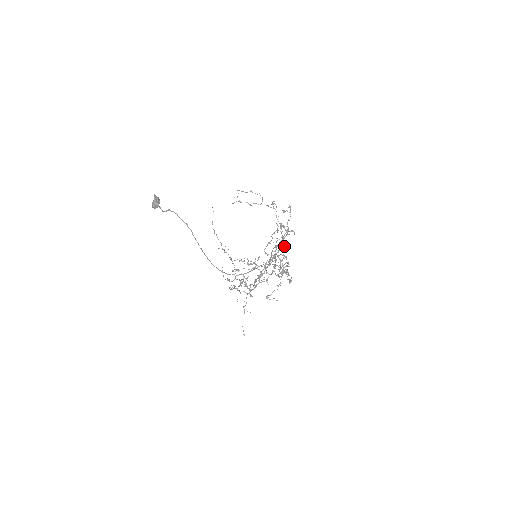
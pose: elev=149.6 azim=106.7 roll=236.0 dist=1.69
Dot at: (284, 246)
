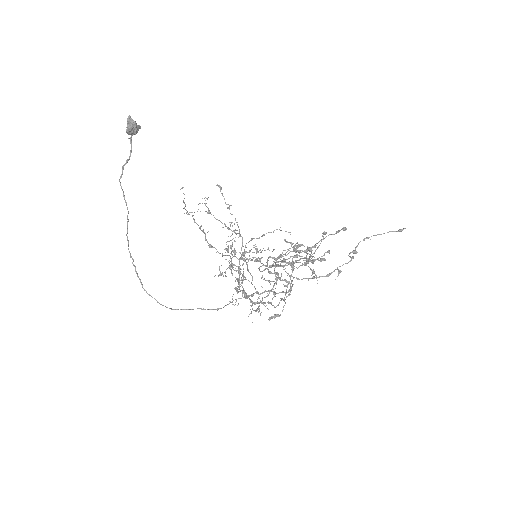
Dot at: occluded
